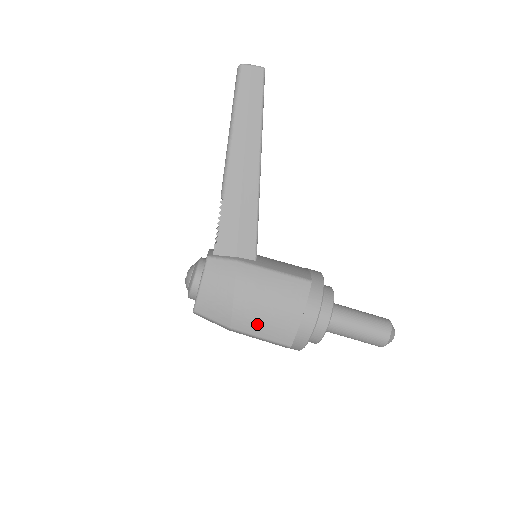
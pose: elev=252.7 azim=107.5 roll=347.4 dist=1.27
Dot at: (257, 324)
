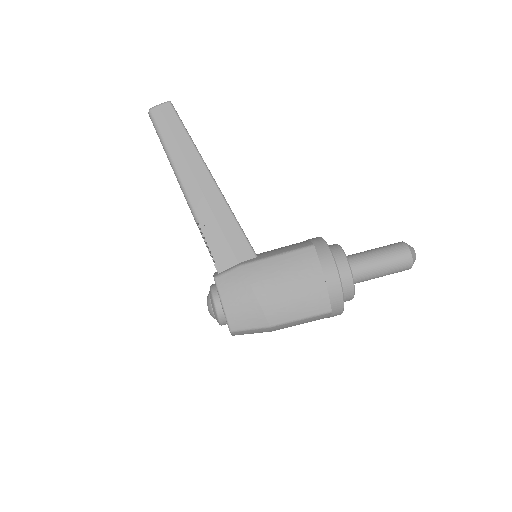
Dot at: (290, 308)
